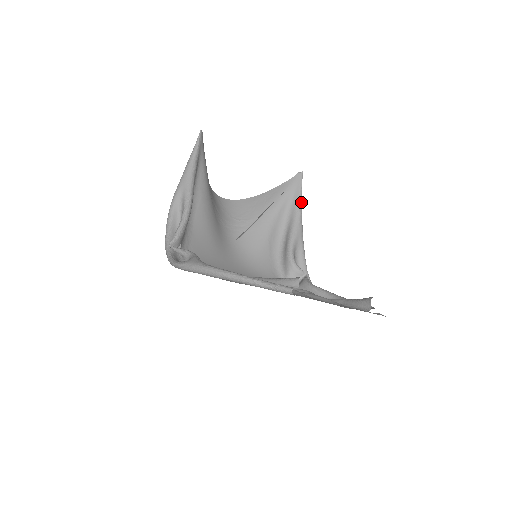
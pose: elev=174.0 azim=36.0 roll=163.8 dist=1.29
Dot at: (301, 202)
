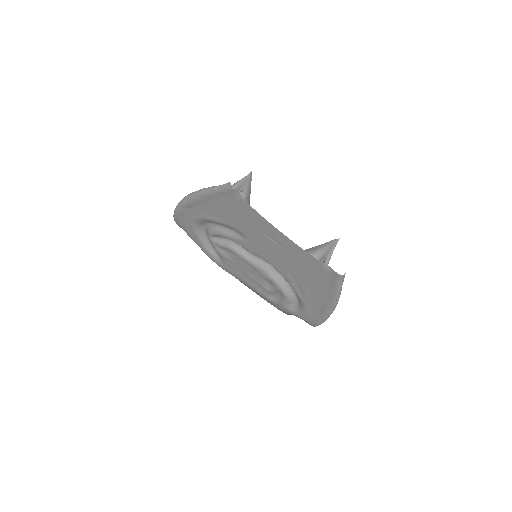
Dot at: (329, 259)
